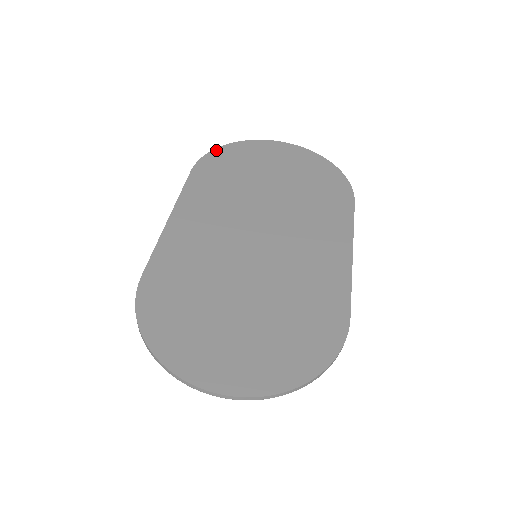
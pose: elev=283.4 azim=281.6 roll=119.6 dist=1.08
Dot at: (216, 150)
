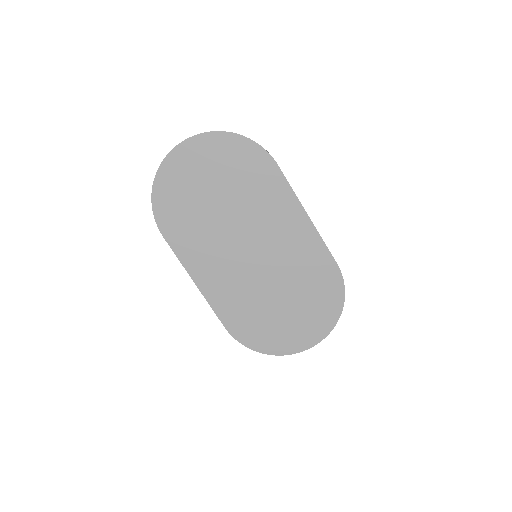
Dot at: (154, 201)
